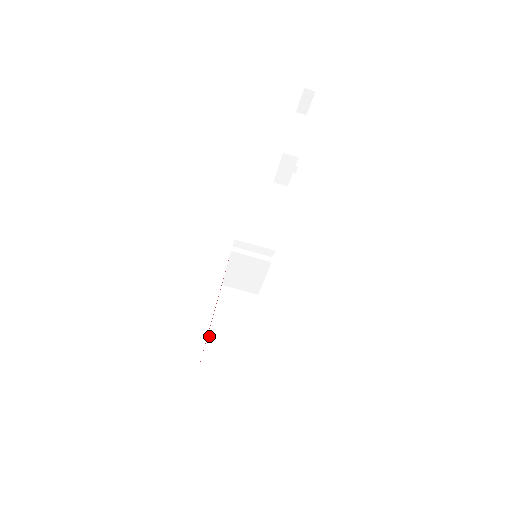
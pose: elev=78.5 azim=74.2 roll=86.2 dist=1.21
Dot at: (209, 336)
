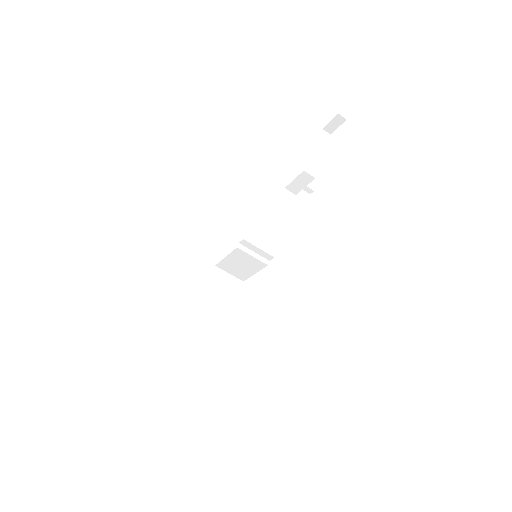
Dot at: (197, 311)
